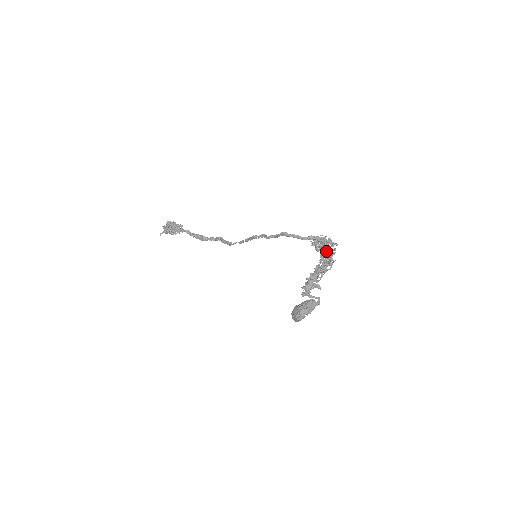
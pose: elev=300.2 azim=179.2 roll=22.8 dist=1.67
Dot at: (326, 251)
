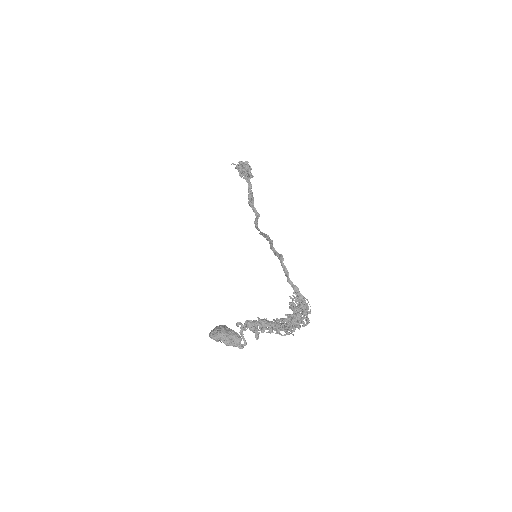
Dot at: (294, 315)
